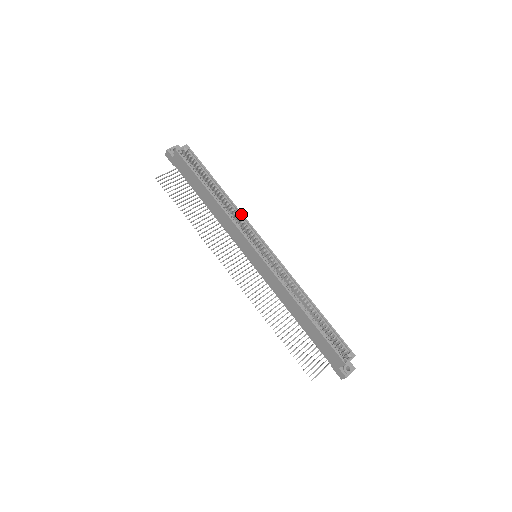
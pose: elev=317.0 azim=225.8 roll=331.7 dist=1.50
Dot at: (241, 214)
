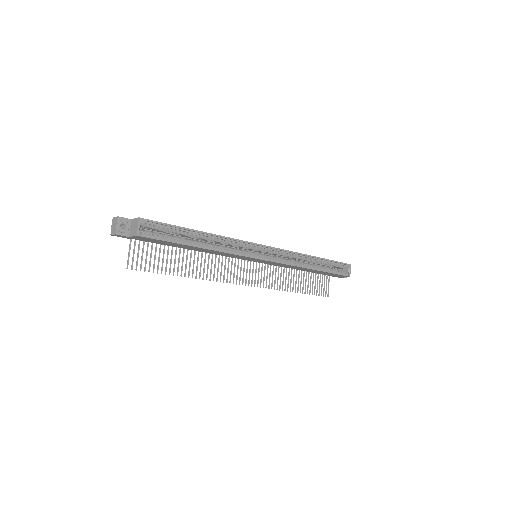
Dot at: (232, 240)
